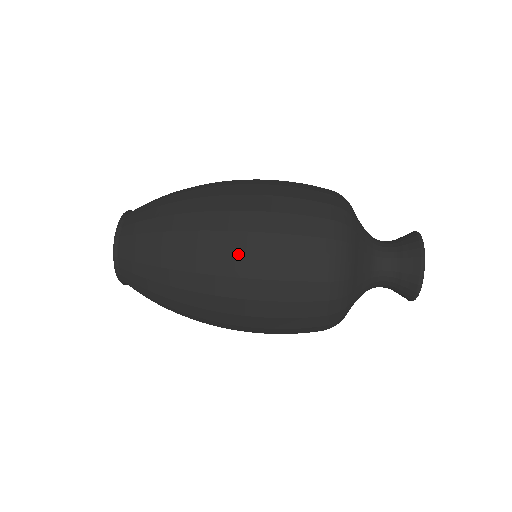
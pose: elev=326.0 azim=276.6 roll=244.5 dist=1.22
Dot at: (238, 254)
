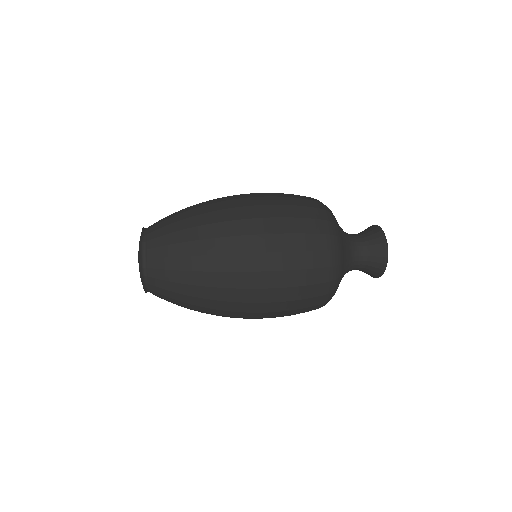
Dot at: (259, 253)
